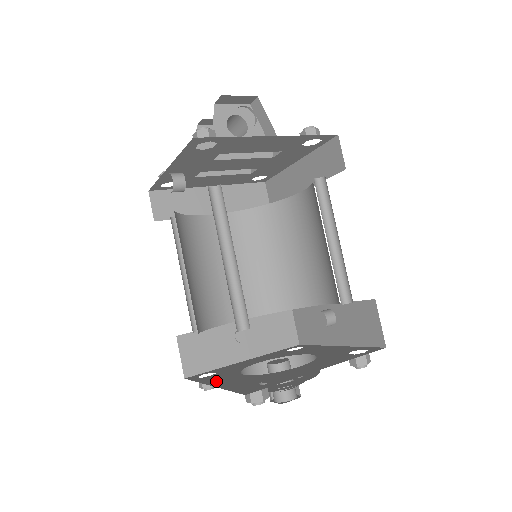
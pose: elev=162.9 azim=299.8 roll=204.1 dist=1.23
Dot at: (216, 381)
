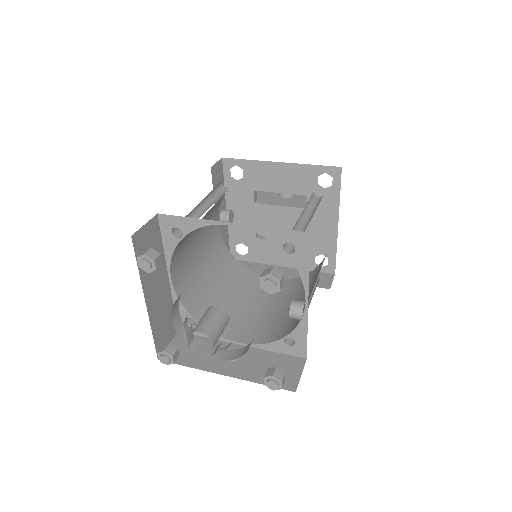
Dot at: occluded
